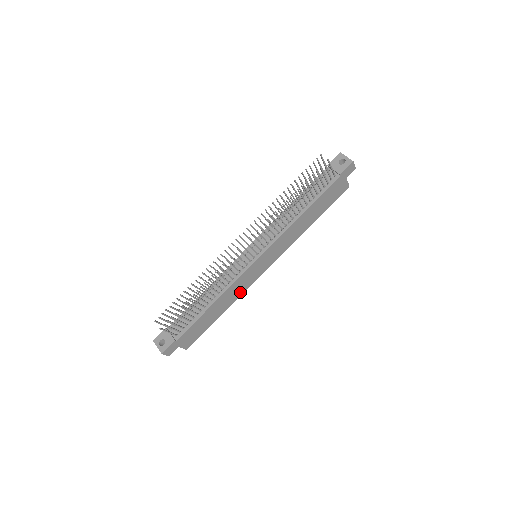
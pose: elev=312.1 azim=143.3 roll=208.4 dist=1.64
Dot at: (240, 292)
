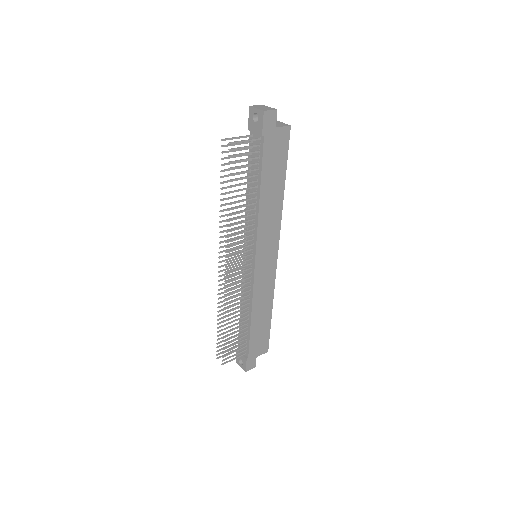
Dot at: (270, 290)
